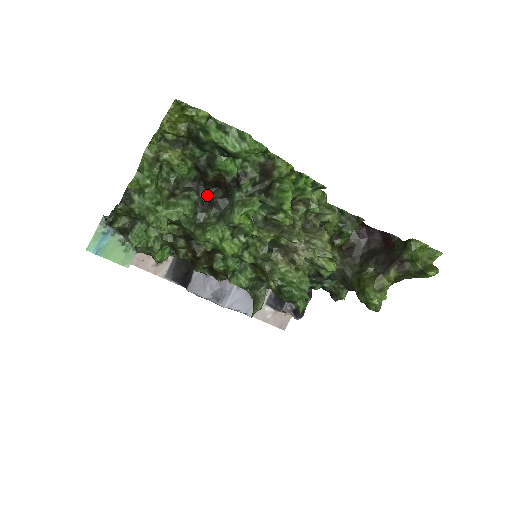
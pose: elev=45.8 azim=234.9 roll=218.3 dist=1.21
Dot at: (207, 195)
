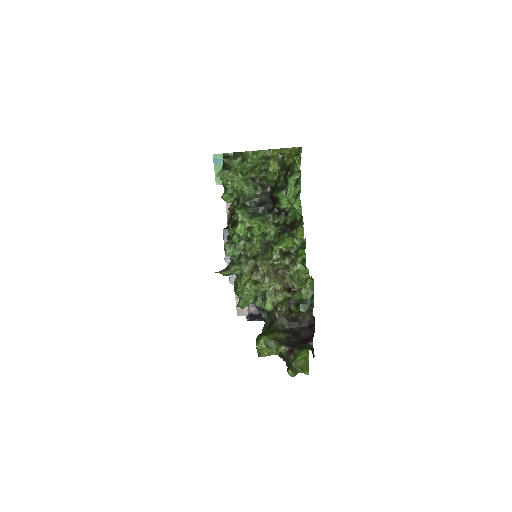
Dot at: (266, 200)
